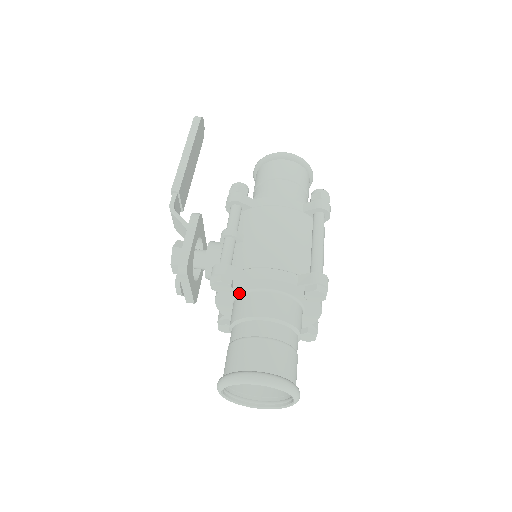
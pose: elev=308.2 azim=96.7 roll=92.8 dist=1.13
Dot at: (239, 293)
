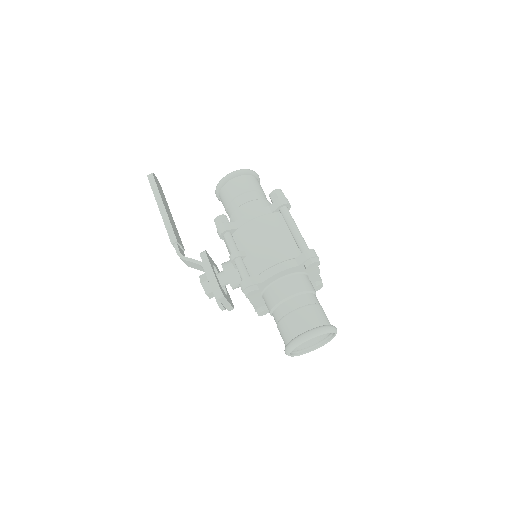
Dot at: (264, 289)
